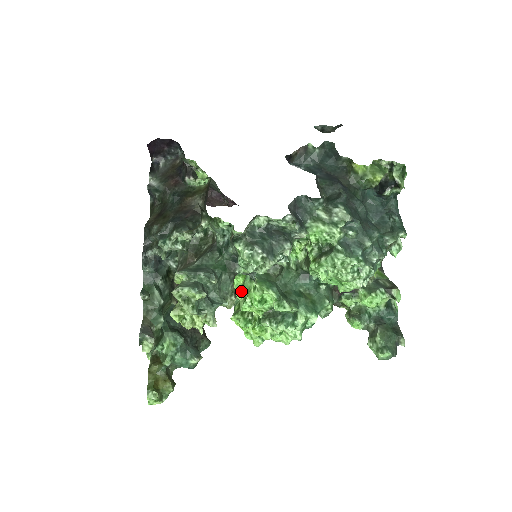
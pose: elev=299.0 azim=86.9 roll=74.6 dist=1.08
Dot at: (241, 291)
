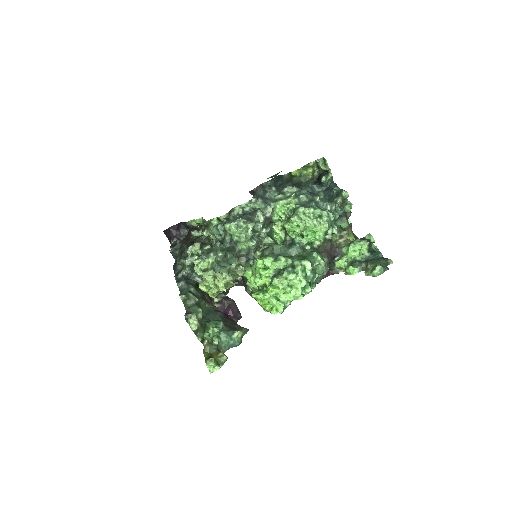
Dot at: (253, 279)
